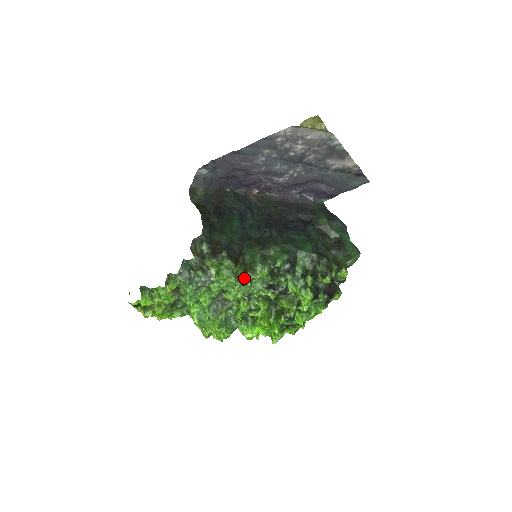
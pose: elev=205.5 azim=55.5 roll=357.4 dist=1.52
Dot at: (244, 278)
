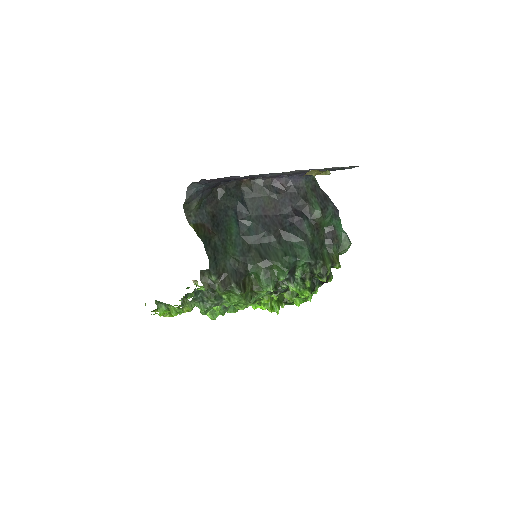
Dot at: (251, 292)
